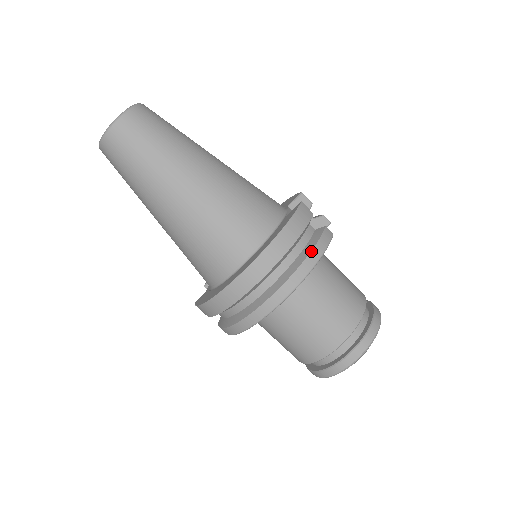
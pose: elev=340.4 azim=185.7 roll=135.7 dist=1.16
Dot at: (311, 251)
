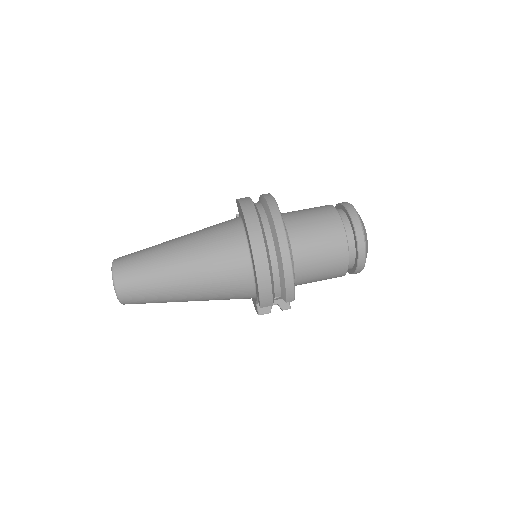
Dot at: (264, 197)
